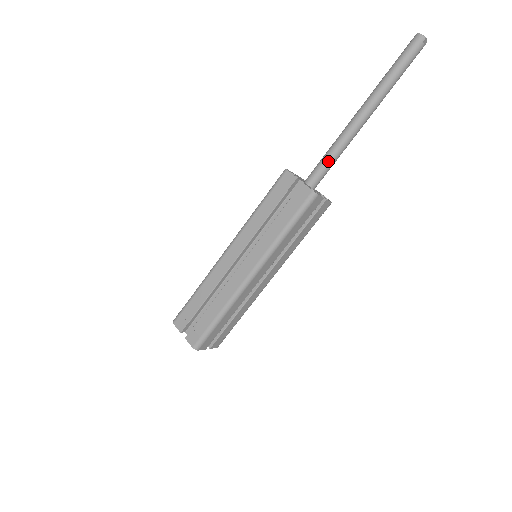
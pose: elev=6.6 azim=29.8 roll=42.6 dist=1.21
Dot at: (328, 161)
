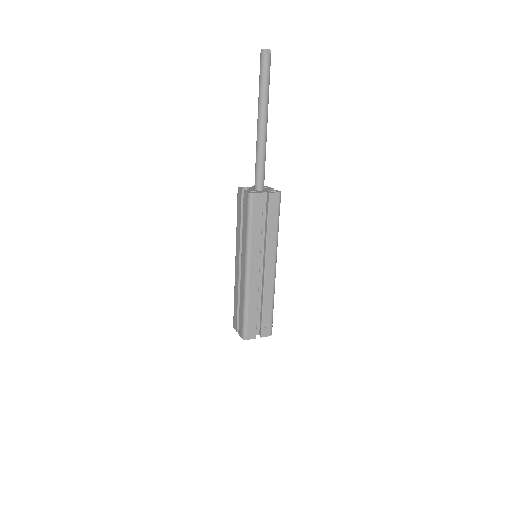
Dot at: (257, 167)
